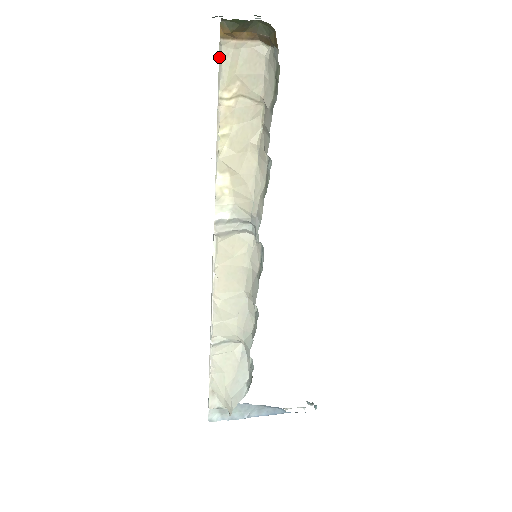
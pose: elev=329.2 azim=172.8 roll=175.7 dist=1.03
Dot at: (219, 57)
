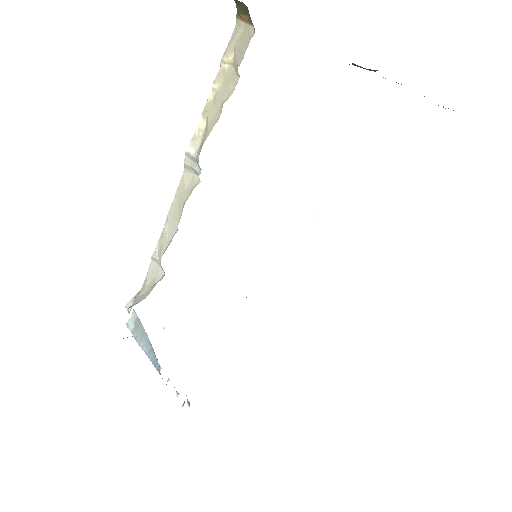
Dot at: (233, 31)
